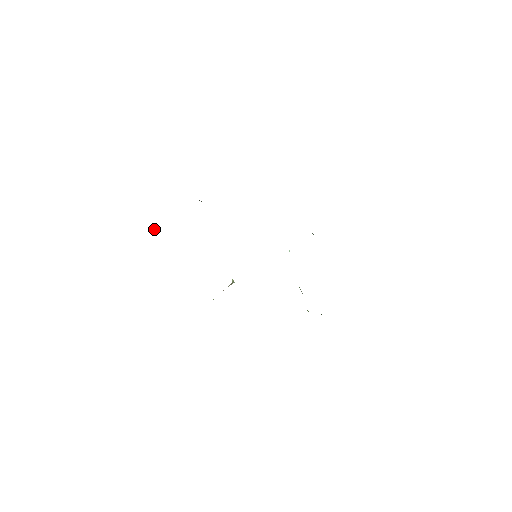
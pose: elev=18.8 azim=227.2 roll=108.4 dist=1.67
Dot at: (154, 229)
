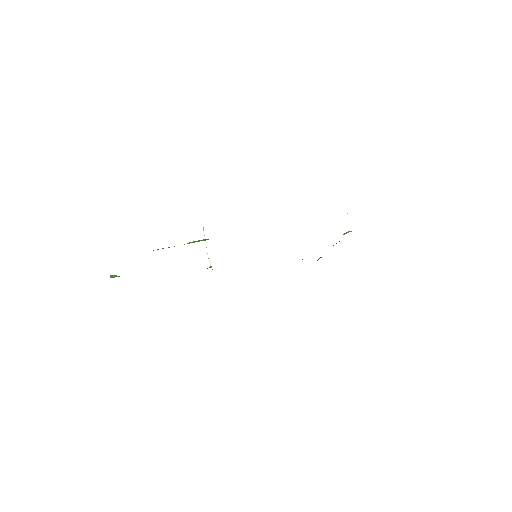
Dot at: (113, 276)
